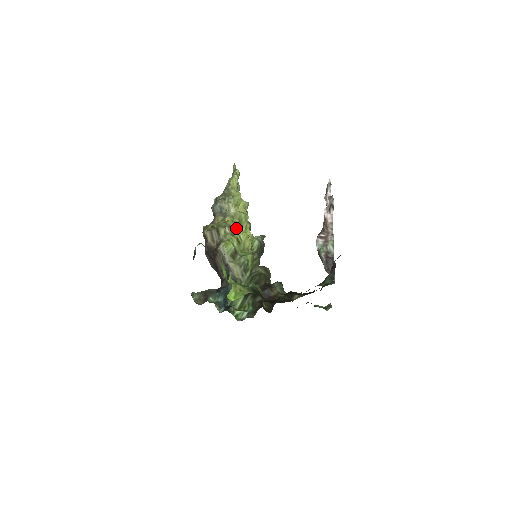
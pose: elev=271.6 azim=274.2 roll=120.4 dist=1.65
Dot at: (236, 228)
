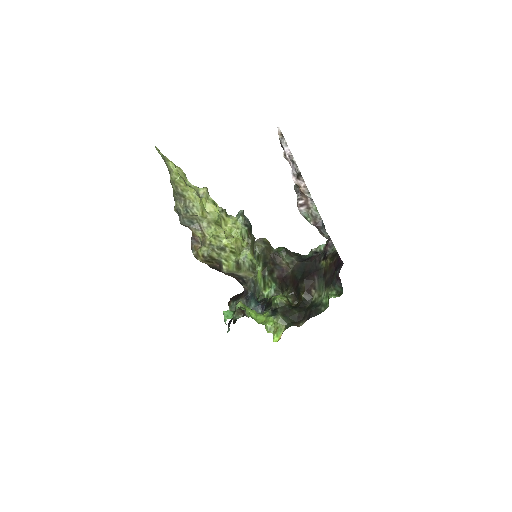
Dot at: (222, 242)
